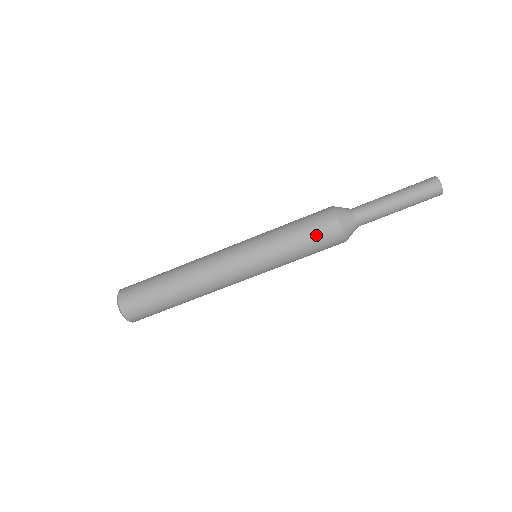
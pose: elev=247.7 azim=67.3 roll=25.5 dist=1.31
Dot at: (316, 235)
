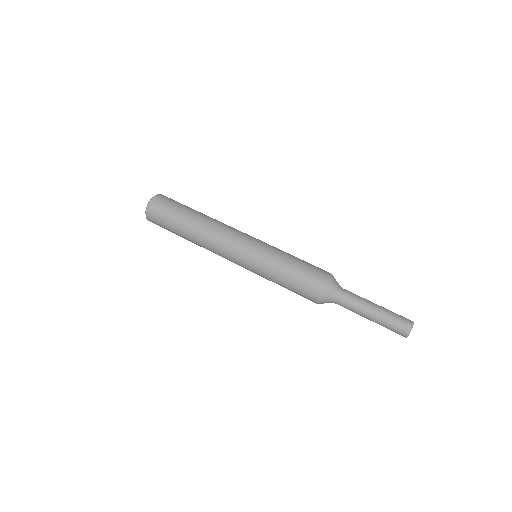
Dot at: (303, 276)
